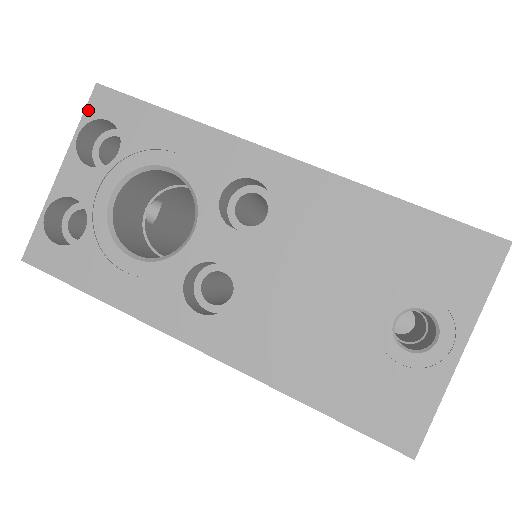
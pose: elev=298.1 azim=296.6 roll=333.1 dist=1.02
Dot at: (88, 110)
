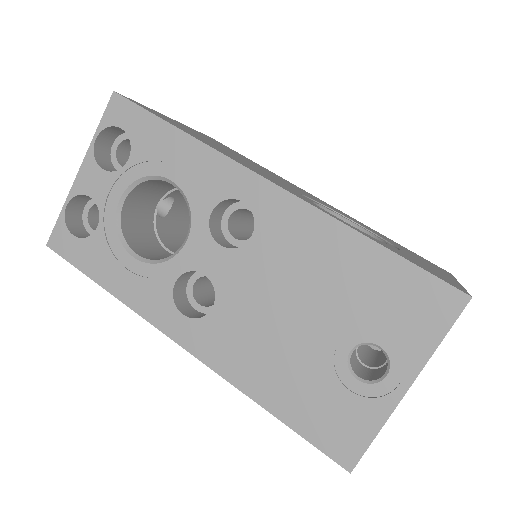
Dot at: (105, 116)
